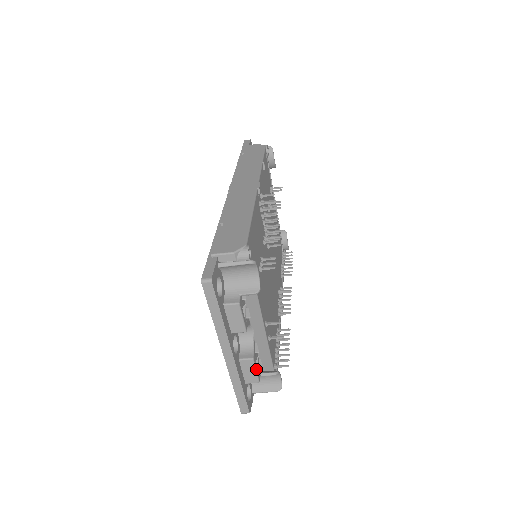
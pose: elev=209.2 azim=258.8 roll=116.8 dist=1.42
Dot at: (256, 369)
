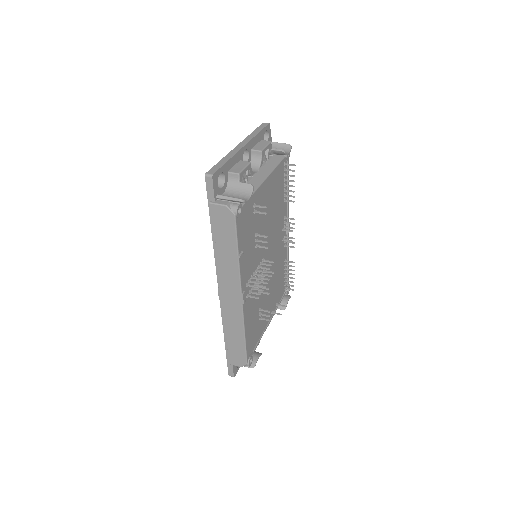
Dot at: occluded
